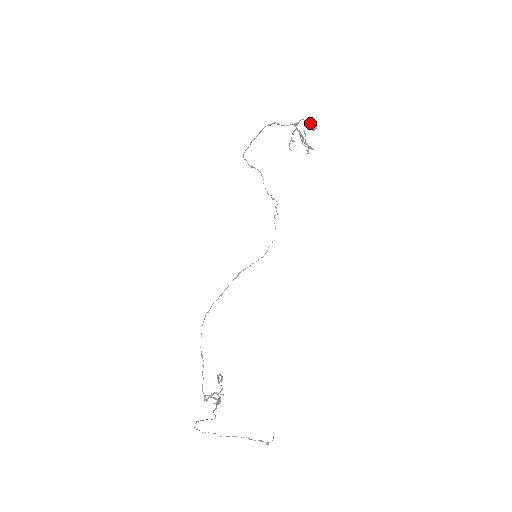
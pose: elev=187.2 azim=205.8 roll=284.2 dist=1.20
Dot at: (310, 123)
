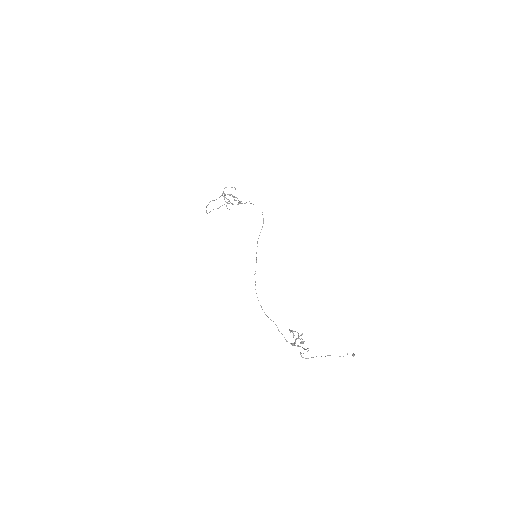
Dot at: occluded
